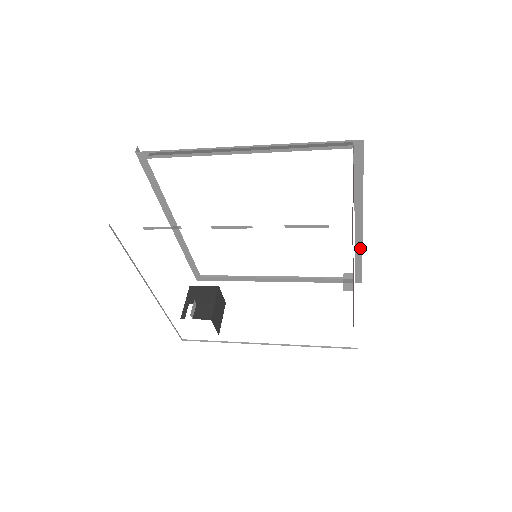
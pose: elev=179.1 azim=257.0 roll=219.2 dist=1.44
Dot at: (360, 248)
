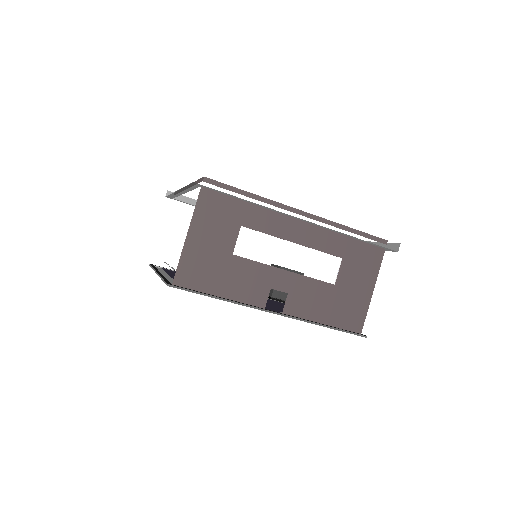
Dot at: (339, 232)
